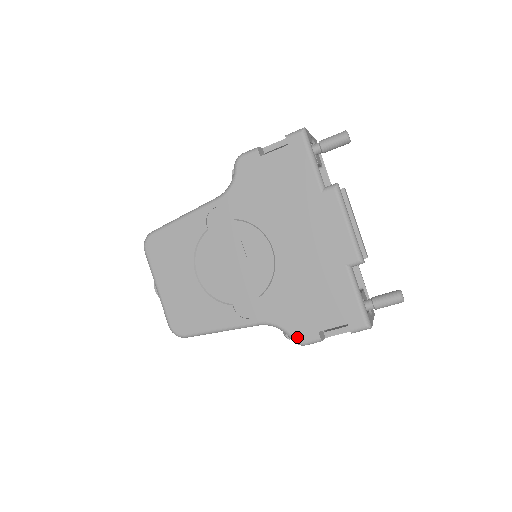
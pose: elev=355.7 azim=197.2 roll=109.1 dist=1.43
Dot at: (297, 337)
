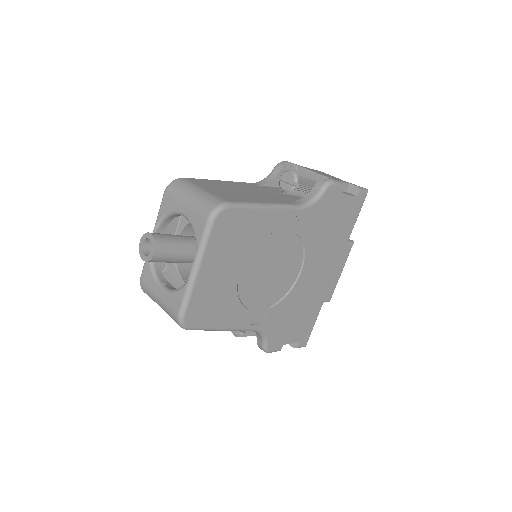
Dot at: (270, 347)
